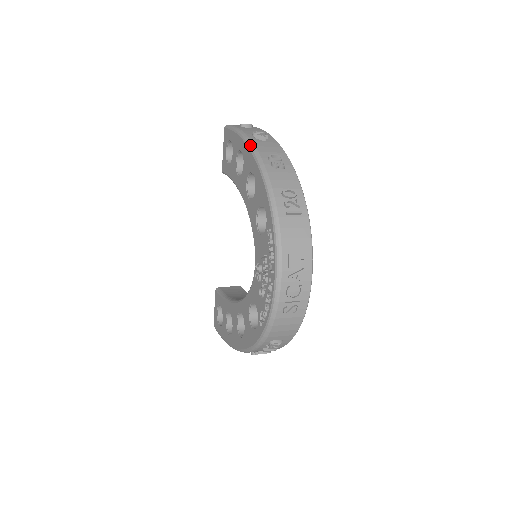
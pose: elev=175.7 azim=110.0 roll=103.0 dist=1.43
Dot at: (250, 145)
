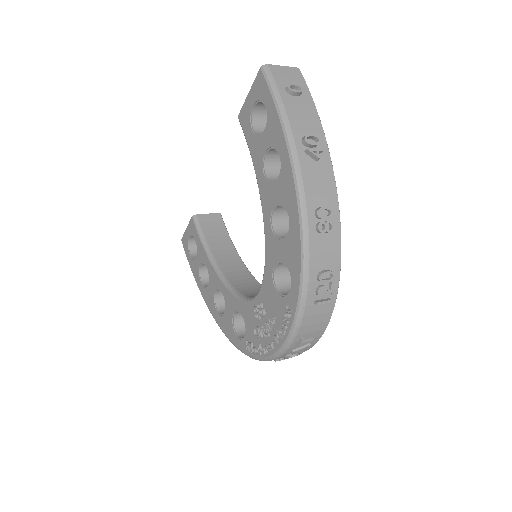
Dot at: (297, 175)
